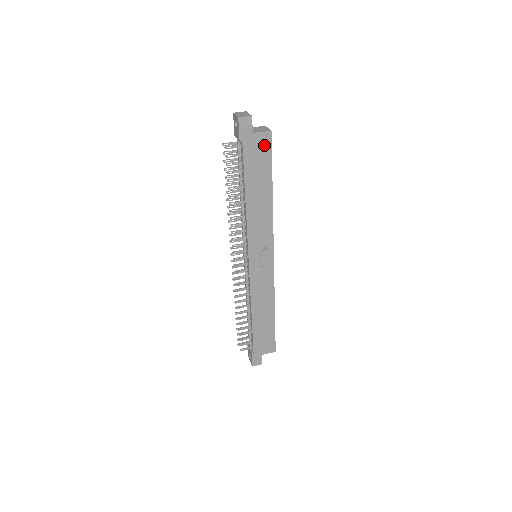
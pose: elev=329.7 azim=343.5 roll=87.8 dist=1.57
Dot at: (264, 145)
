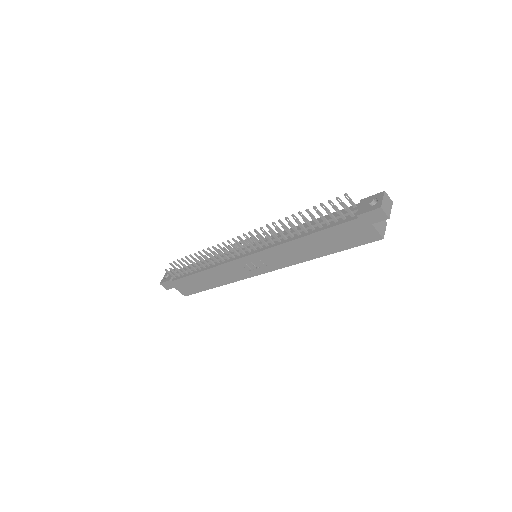
Dot at: (365, 237)
